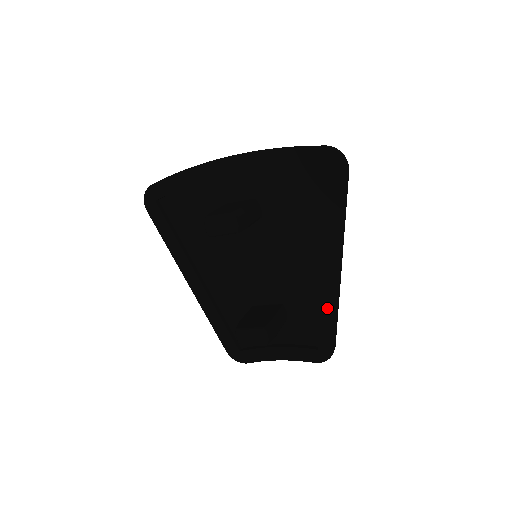
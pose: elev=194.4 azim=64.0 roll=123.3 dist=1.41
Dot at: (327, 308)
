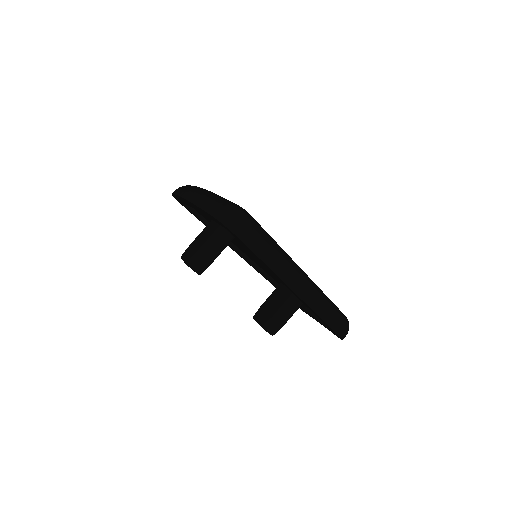
Dot at: (314, 313)
